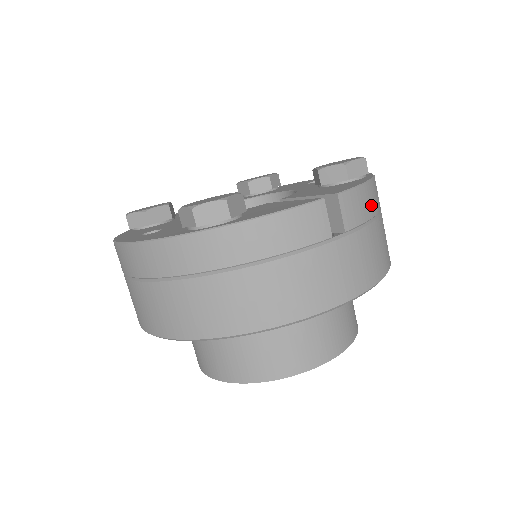
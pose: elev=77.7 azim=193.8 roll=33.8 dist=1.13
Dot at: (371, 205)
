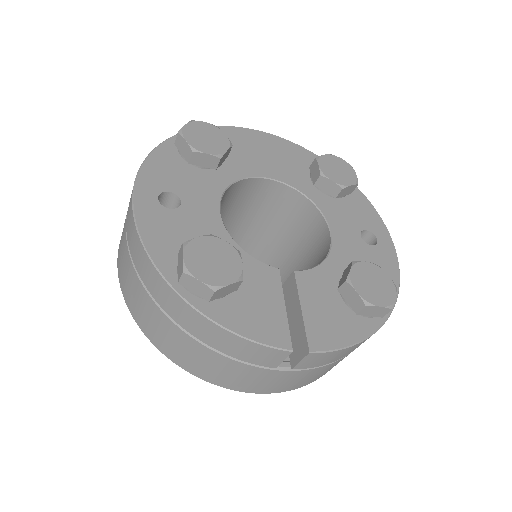
Dot at: (344, 355)
